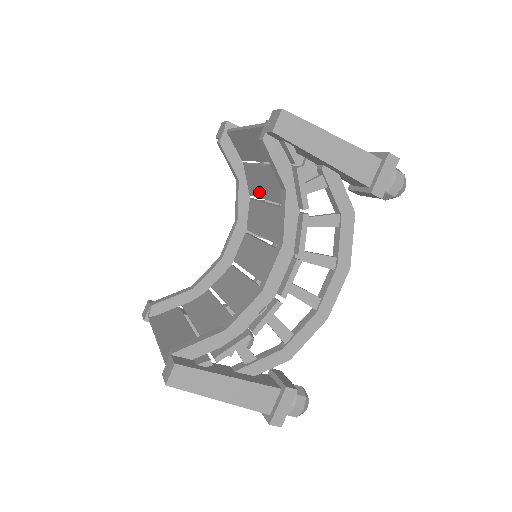
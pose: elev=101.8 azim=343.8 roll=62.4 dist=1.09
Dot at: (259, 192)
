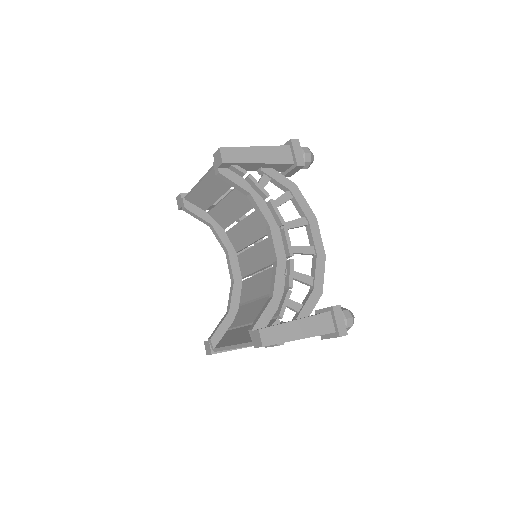
Dot at: (230, 220)
